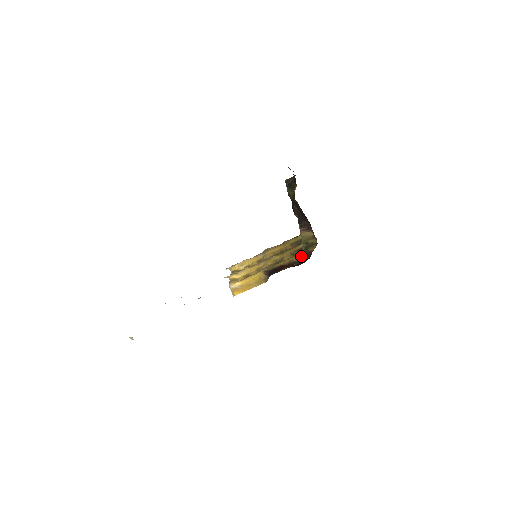
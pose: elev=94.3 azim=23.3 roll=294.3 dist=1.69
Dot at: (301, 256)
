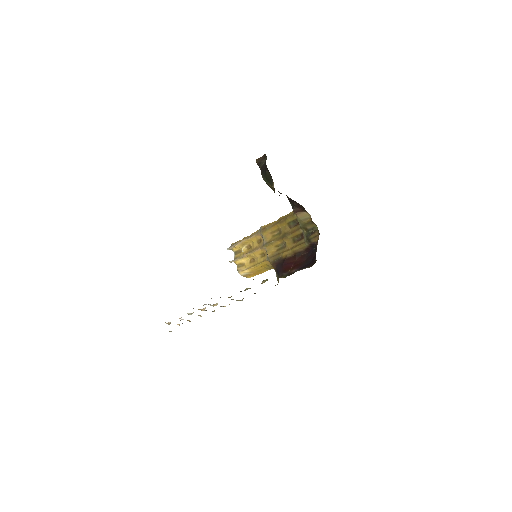
Dot at: (305, 246)
